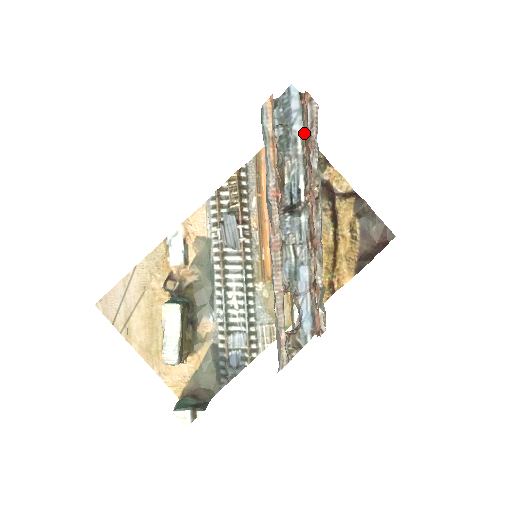
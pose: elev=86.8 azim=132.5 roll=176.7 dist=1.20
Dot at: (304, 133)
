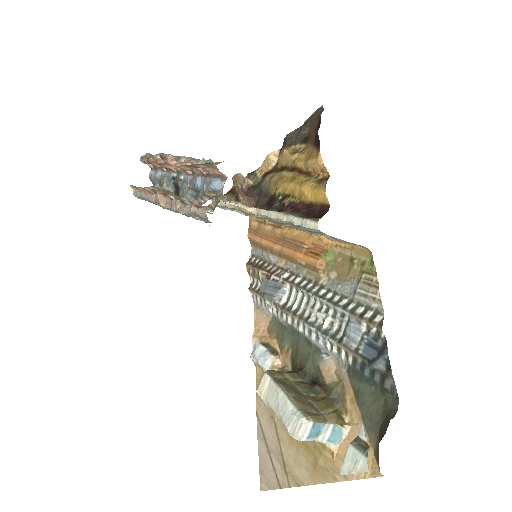
Dot at: (159, 168)
